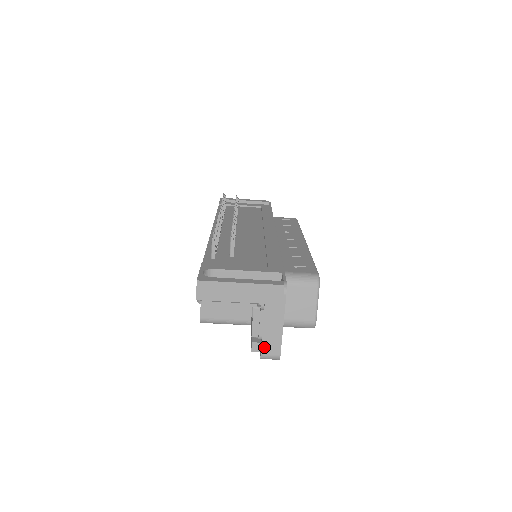
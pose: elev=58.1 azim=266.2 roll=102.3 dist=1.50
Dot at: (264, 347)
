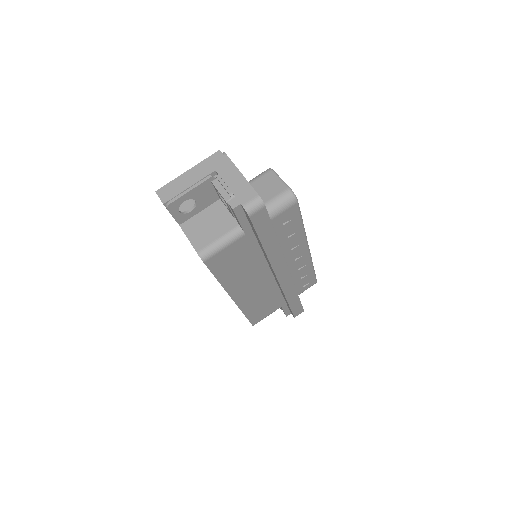
Dot at: (240, 199)
